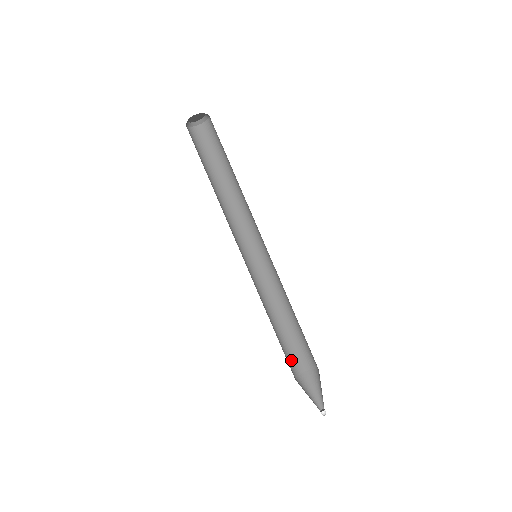
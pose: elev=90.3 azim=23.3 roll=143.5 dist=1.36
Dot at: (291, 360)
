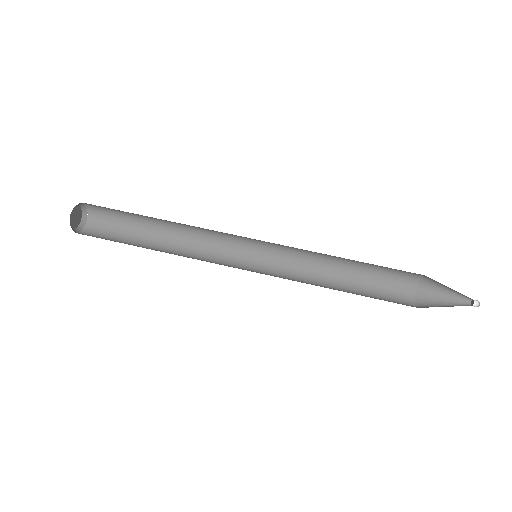
Dot at: (393, 298)
